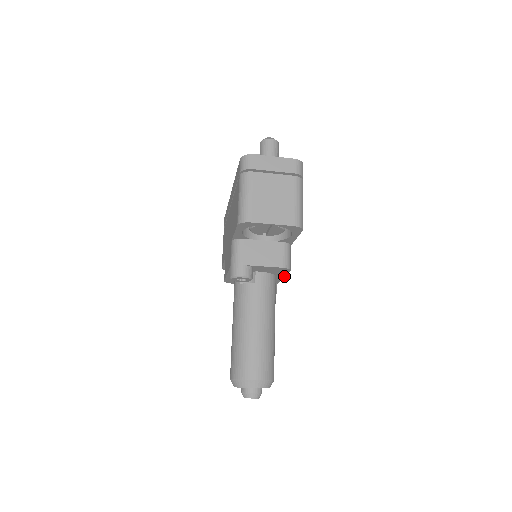
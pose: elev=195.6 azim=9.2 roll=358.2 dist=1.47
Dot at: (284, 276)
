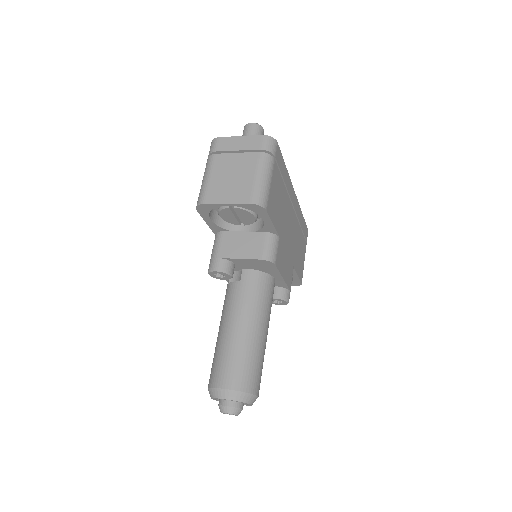
Dot at: (281, 275)
